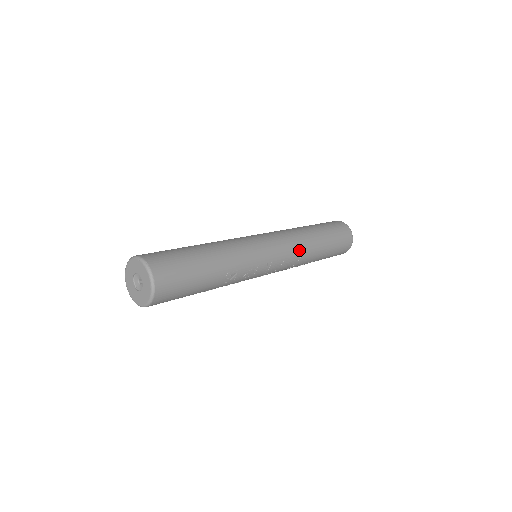
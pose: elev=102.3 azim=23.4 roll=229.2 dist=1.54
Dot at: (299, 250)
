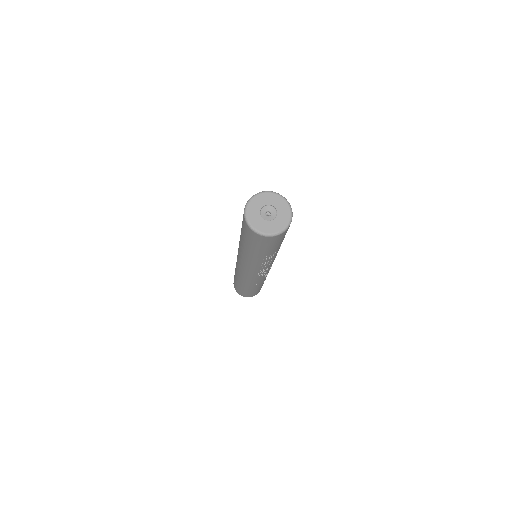
Dot at: occluded
